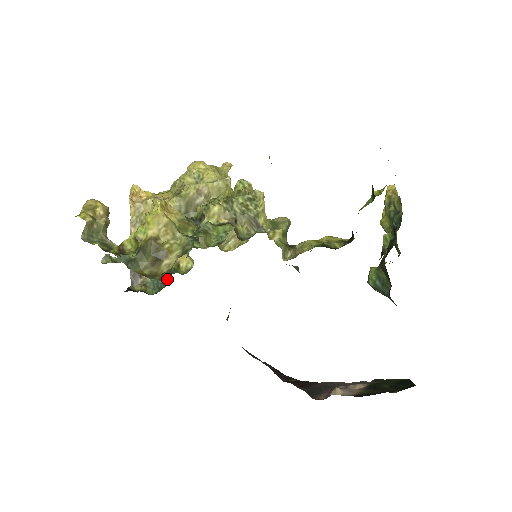
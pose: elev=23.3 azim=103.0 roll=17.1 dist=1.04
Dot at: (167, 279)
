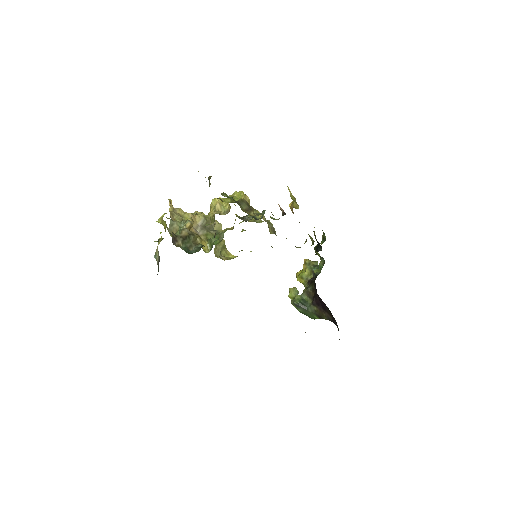
Dot at: (200, 248)
